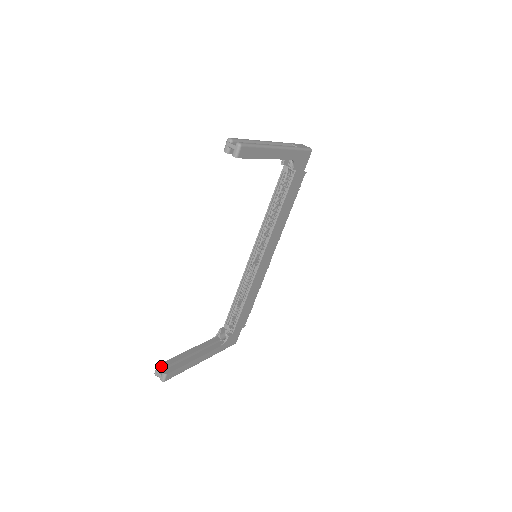
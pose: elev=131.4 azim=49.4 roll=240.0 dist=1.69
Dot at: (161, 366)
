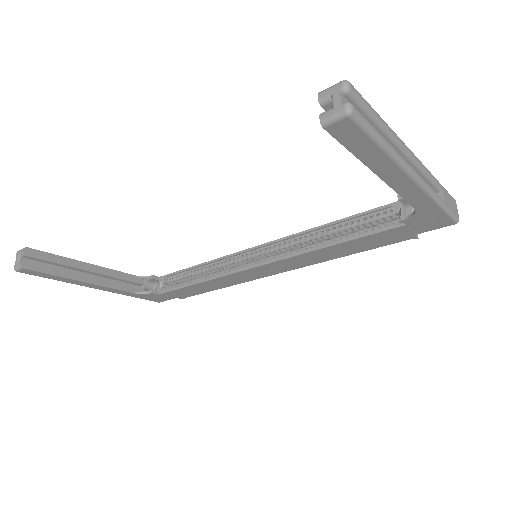
Dot at: (30, 252)
